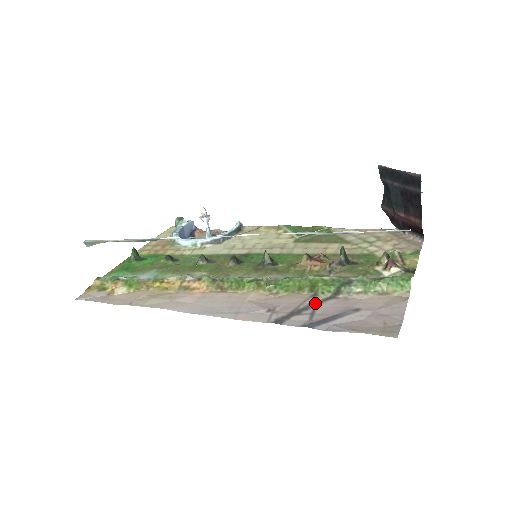
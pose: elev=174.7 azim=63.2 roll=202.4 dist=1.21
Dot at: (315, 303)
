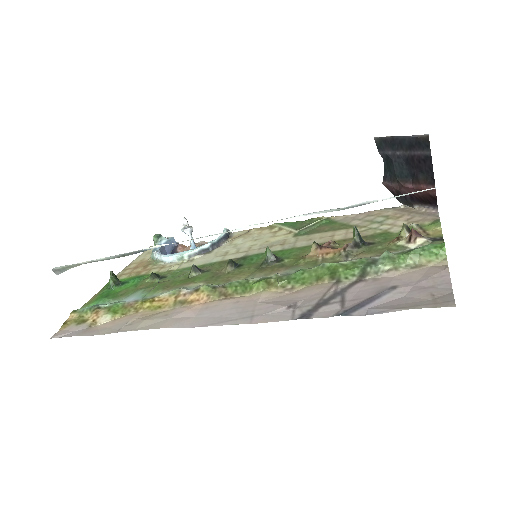
Dot at: (341, 290)
